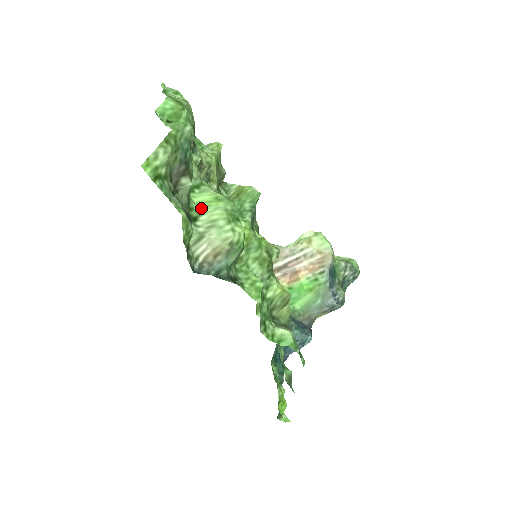
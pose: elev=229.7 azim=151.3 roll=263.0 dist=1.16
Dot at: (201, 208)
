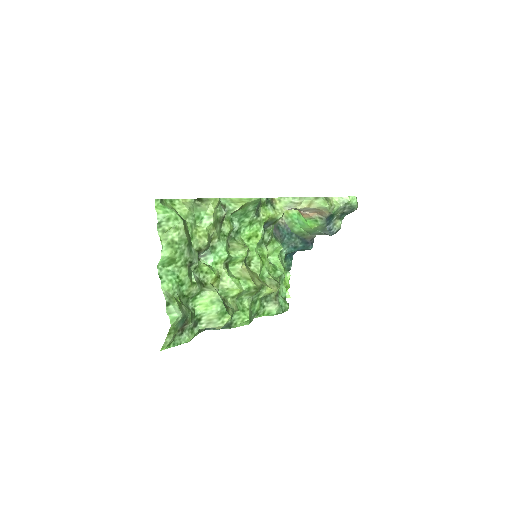
Dot at: (202, 312)
